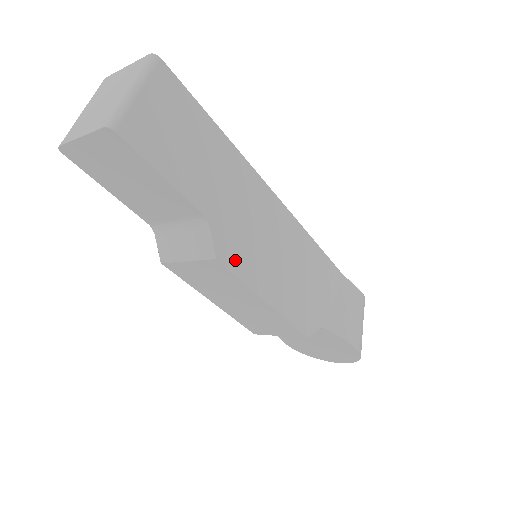
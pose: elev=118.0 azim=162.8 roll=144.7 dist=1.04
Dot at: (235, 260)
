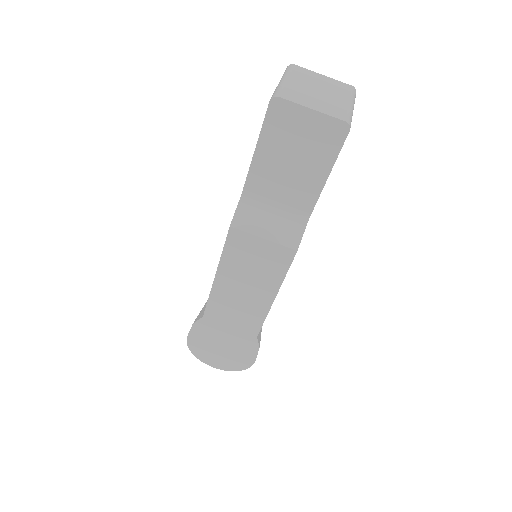
Dot at: occluded
